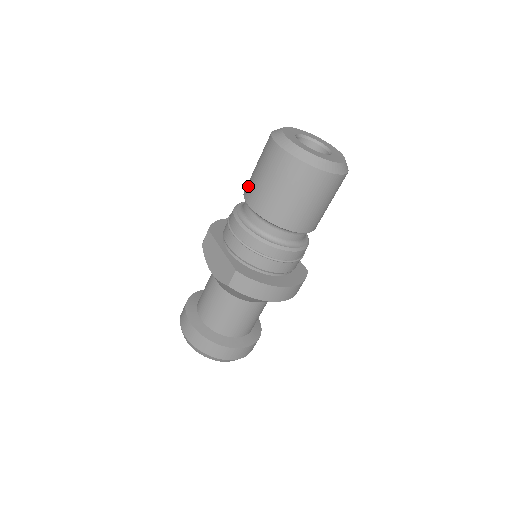
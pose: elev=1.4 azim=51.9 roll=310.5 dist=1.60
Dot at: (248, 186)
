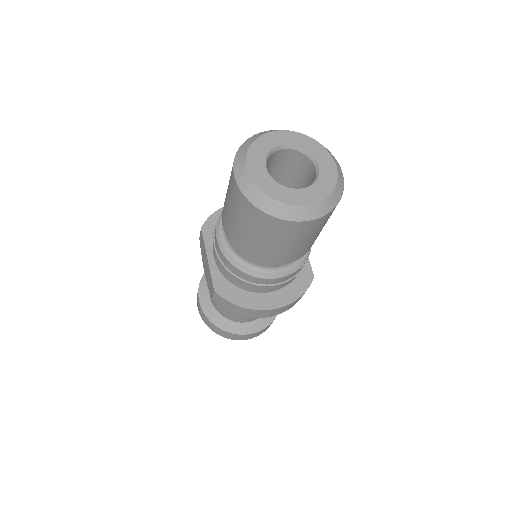
Dot at: (224, 202)
